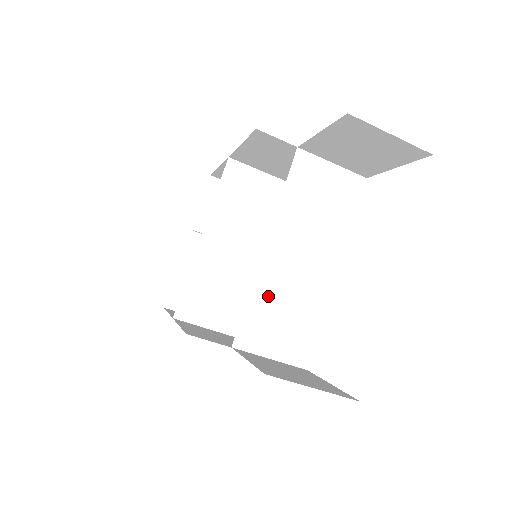
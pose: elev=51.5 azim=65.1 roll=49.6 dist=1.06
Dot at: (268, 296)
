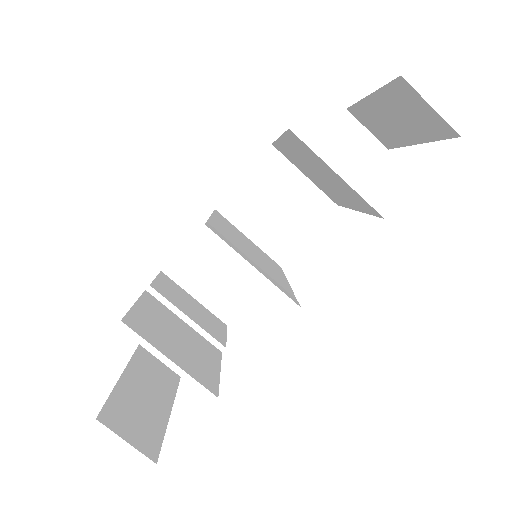
Dot at: (326, 175)
